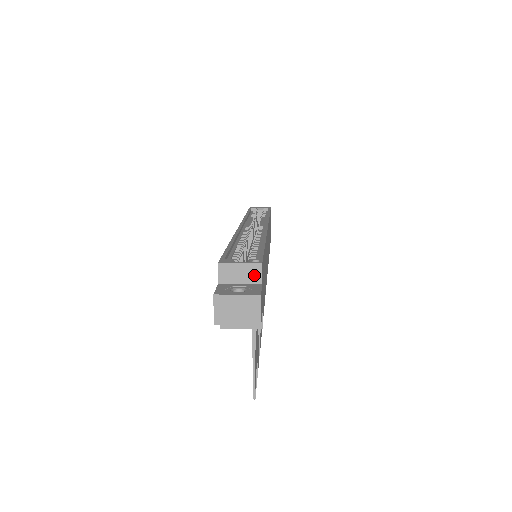
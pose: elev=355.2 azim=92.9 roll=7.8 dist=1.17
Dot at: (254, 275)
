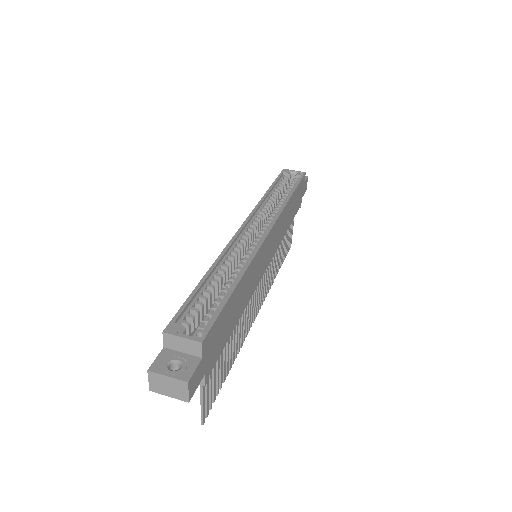
Dot at: (195, 349)
